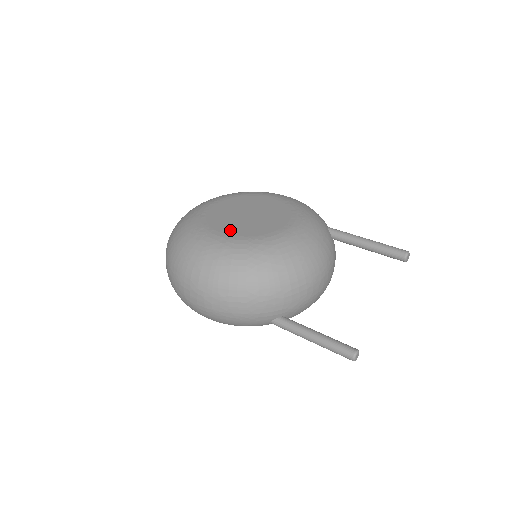
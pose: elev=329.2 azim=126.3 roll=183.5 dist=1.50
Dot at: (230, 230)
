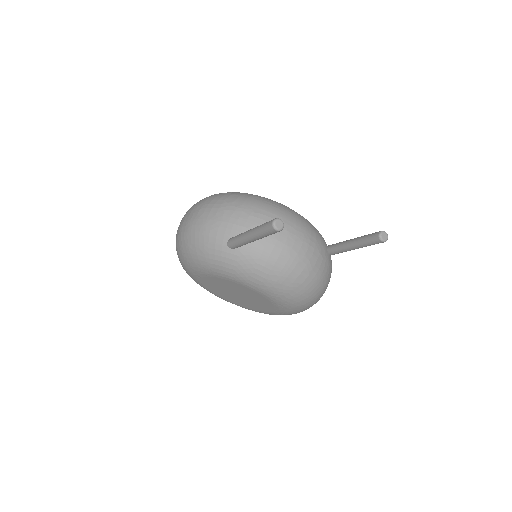
Dot at: occluded
